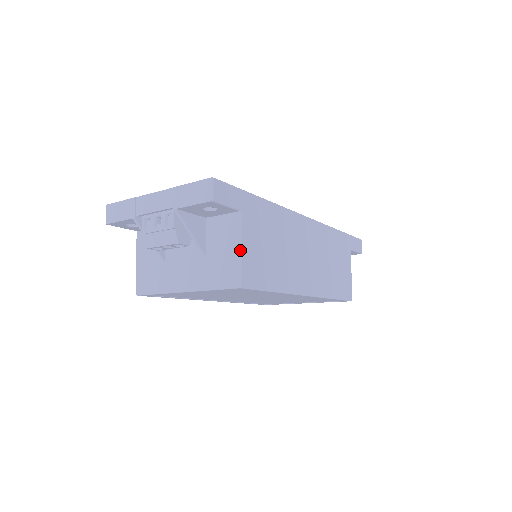
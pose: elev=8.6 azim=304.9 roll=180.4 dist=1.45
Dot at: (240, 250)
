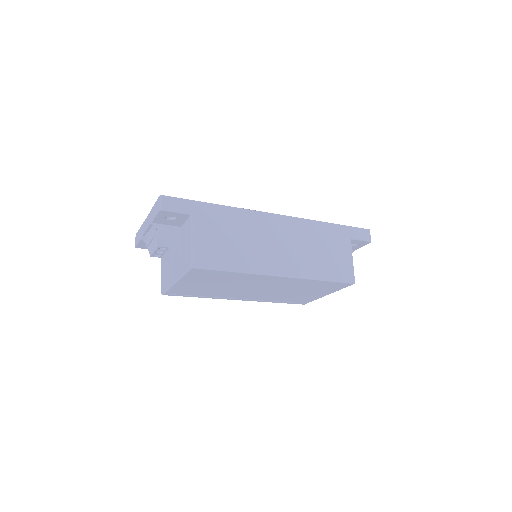
Dot at: (191, 242)
